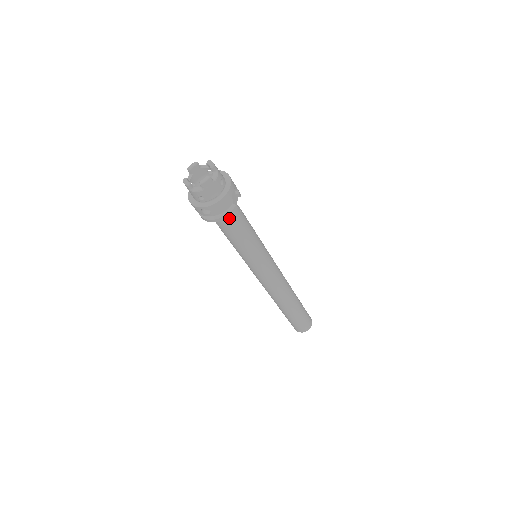
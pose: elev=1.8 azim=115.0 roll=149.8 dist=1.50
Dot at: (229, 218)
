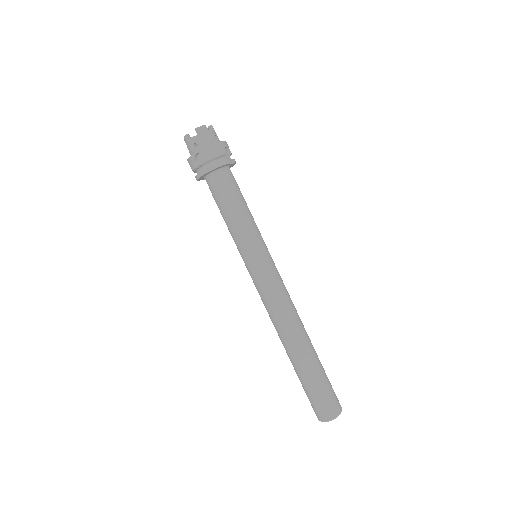
Dot at: (222, 178)
